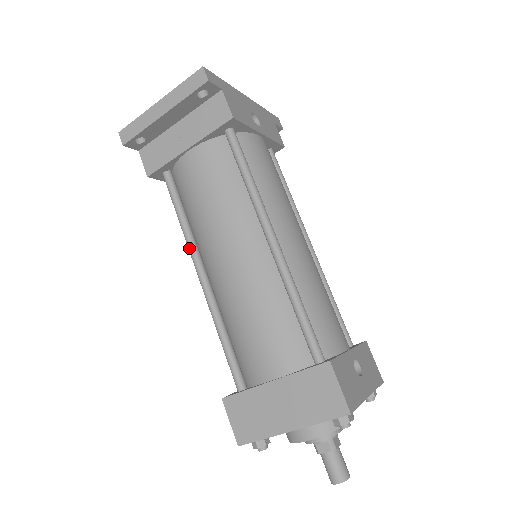
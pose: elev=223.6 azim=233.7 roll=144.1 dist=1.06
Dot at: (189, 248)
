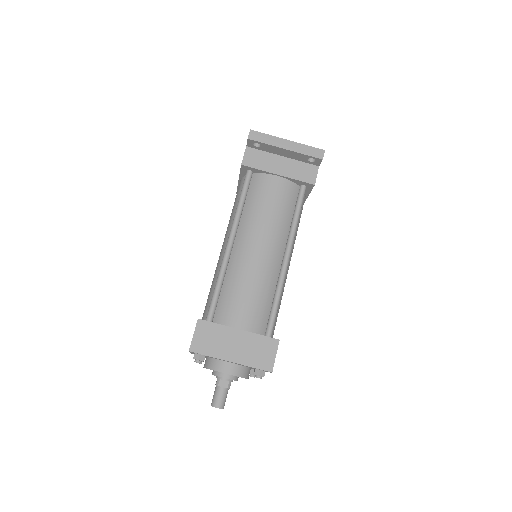
Dot at: (235, 223)
